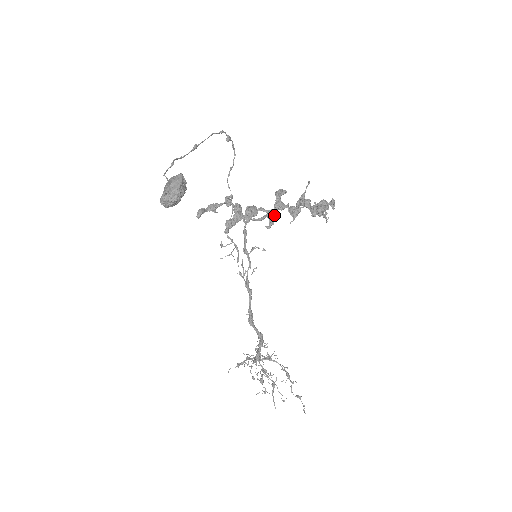
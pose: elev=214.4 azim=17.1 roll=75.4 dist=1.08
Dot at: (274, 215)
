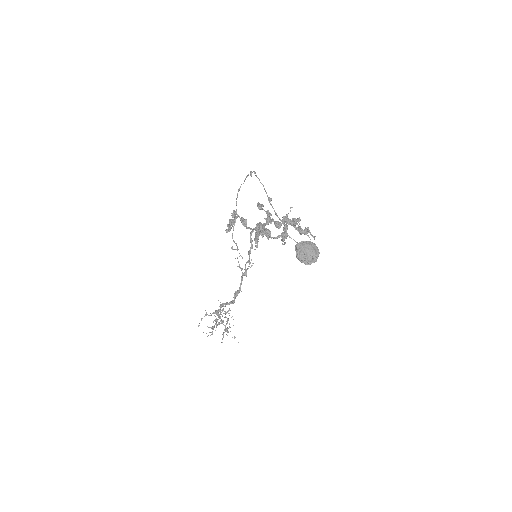
Dot at: occluded
